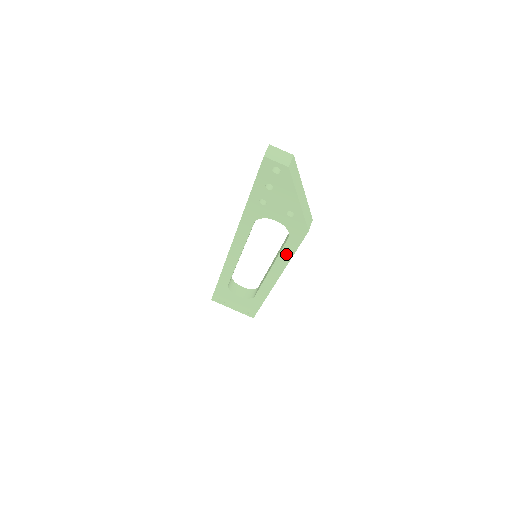
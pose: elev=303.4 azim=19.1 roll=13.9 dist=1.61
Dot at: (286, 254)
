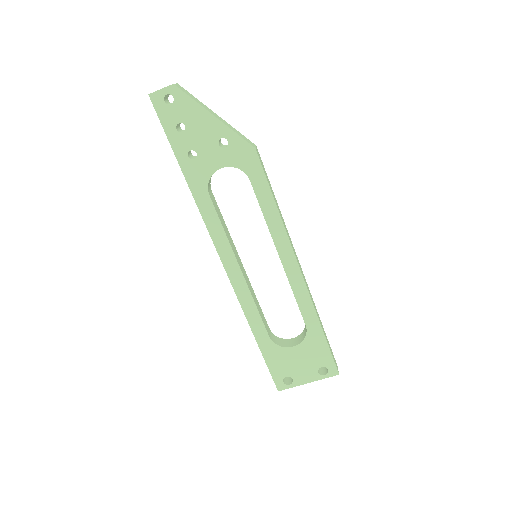
Dot at: (269, 209)
